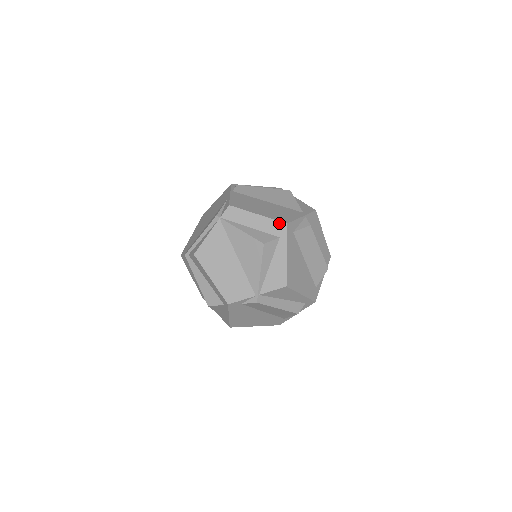
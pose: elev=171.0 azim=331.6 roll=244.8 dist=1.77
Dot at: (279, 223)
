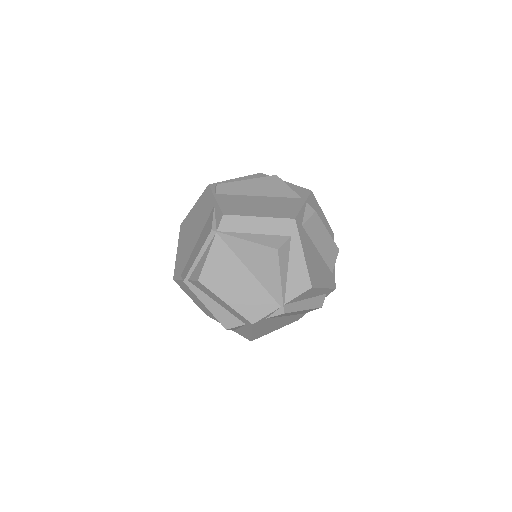
Dot at: (286, 220)
